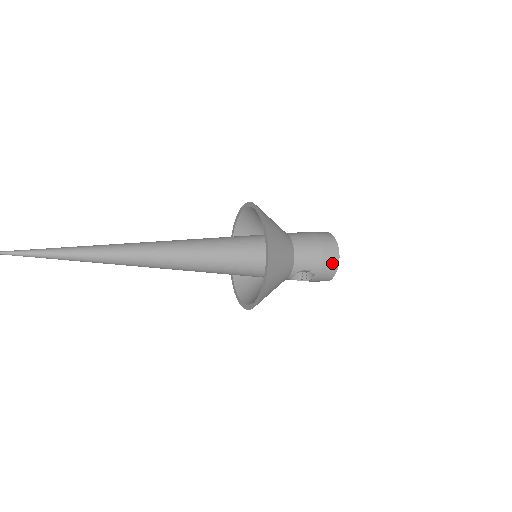
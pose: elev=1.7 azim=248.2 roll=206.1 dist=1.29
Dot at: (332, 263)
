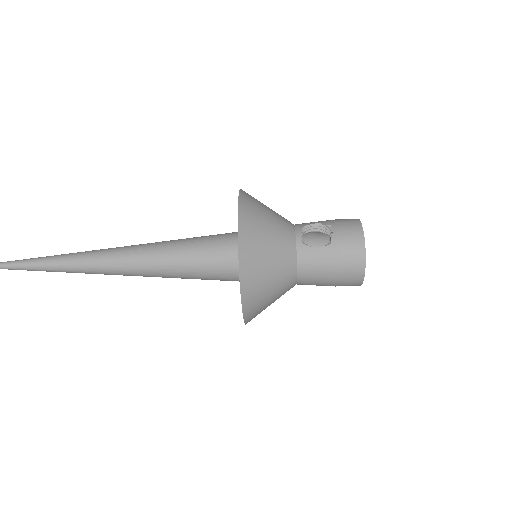
Dot at: (347, 219)
